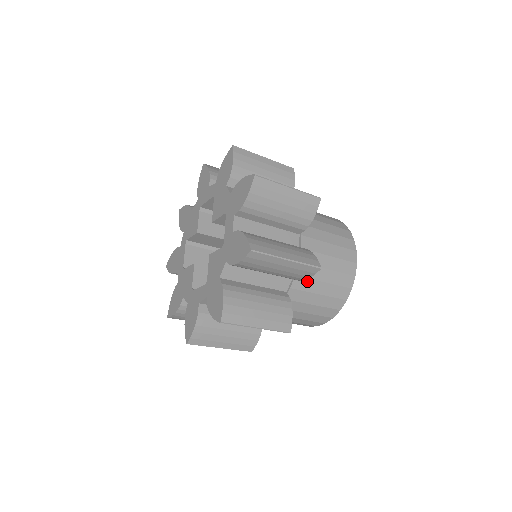
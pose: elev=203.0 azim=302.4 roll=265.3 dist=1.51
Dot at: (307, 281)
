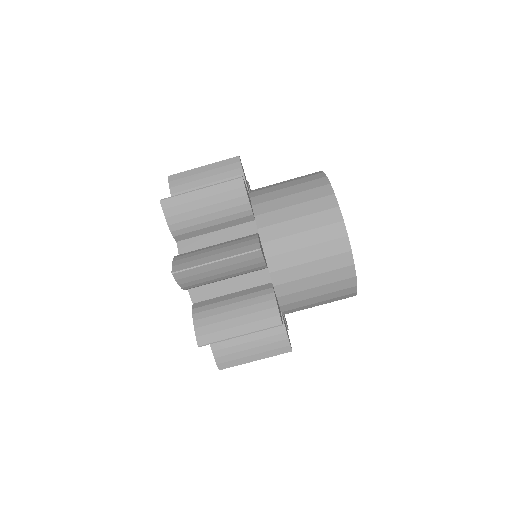
Dot at: (272, 214)
